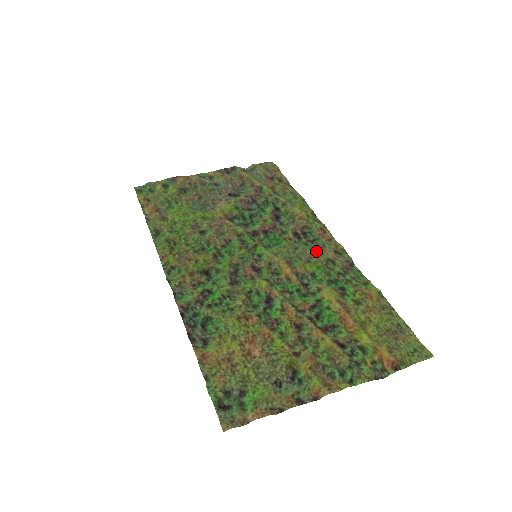
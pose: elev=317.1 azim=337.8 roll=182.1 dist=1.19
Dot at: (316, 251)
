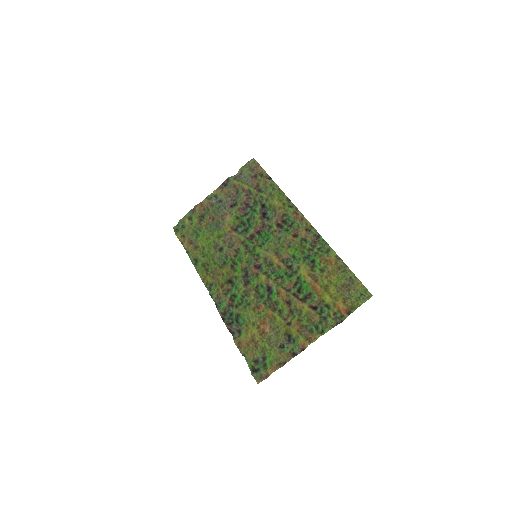
Dot at: (293, 236)
